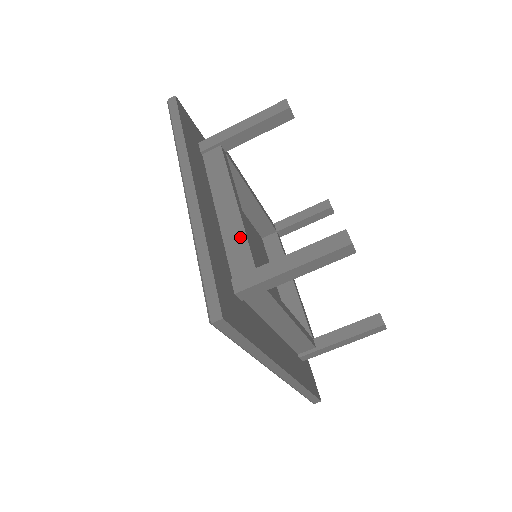
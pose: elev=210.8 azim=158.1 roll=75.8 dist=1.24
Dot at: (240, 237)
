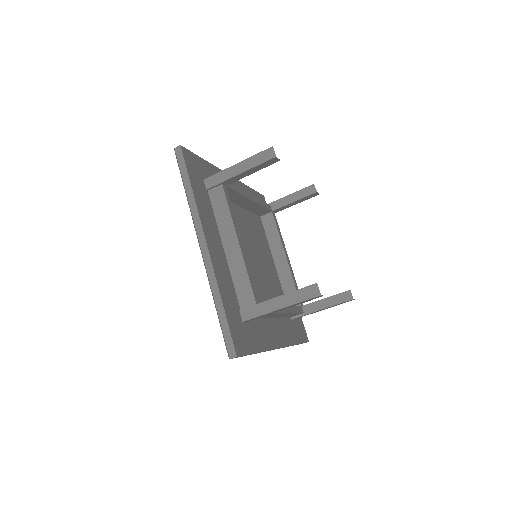
Dot at: (243, 275)
